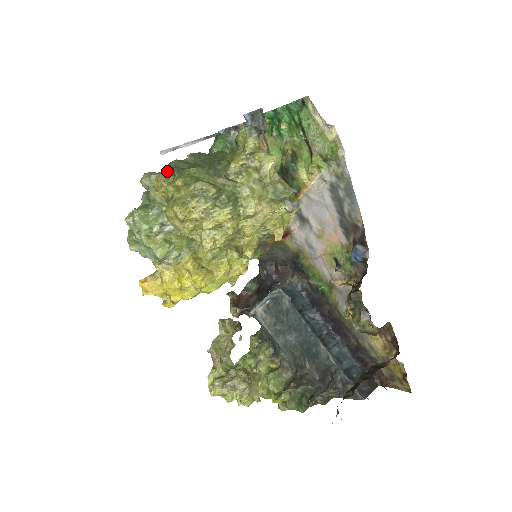
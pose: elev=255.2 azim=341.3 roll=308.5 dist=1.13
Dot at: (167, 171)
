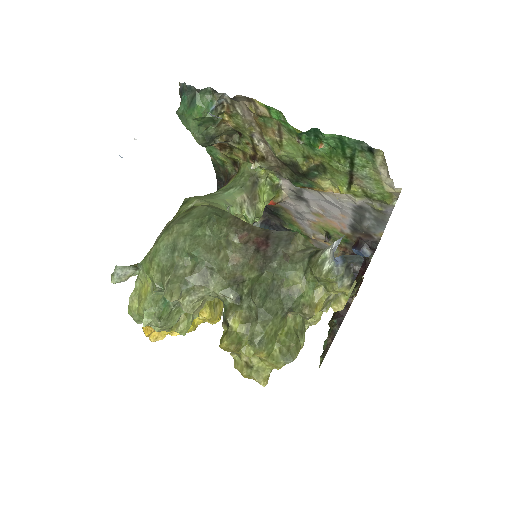
Dot at: (202, 280)
